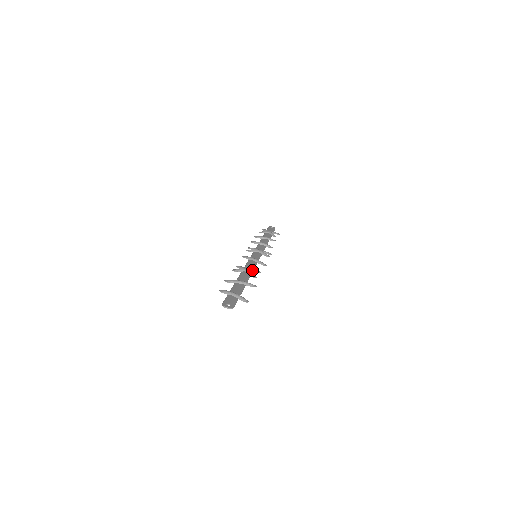
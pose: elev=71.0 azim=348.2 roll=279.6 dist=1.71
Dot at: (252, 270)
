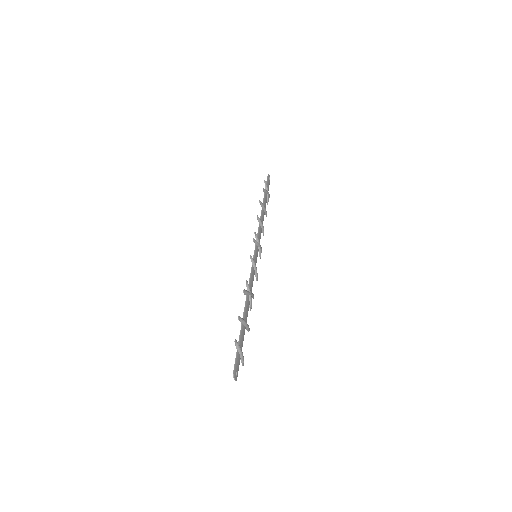
Dot at: (253, 296)
